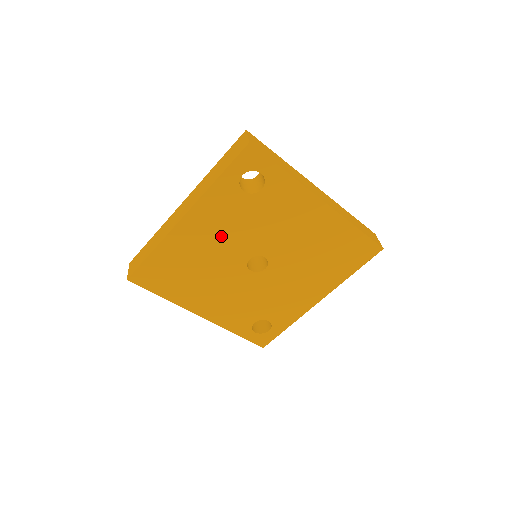
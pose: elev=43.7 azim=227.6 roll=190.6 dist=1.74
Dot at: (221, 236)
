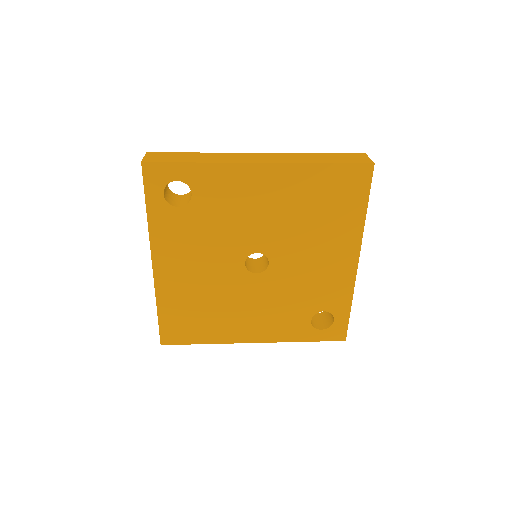
Dot at: (199, 259)
